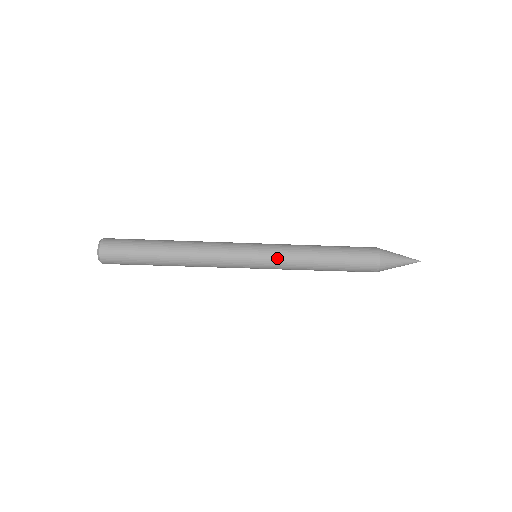
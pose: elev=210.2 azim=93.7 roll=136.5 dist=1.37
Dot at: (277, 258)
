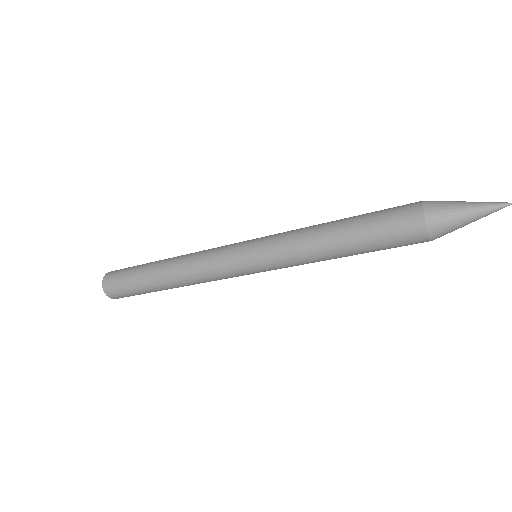
Dot at: (271, 245)
